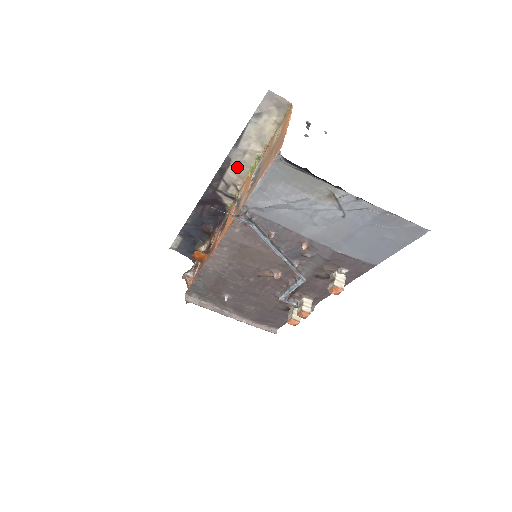
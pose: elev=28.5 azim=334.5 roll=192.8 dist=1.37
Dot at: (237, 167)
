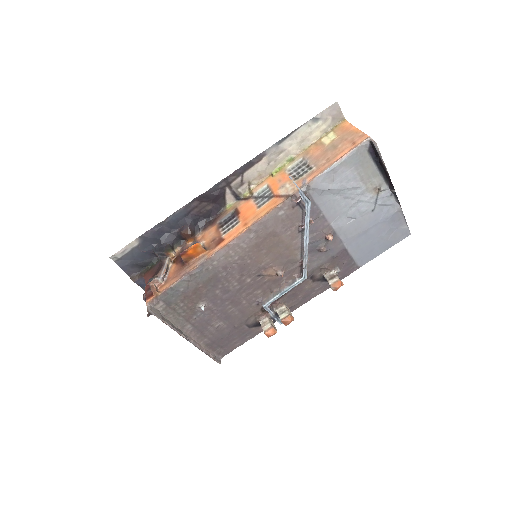
Dot at: (265, 164)
